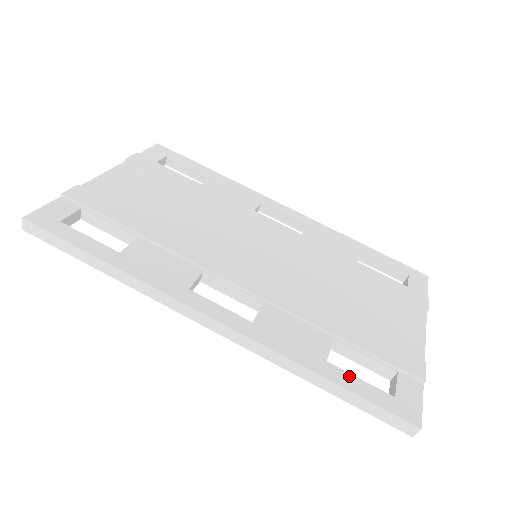
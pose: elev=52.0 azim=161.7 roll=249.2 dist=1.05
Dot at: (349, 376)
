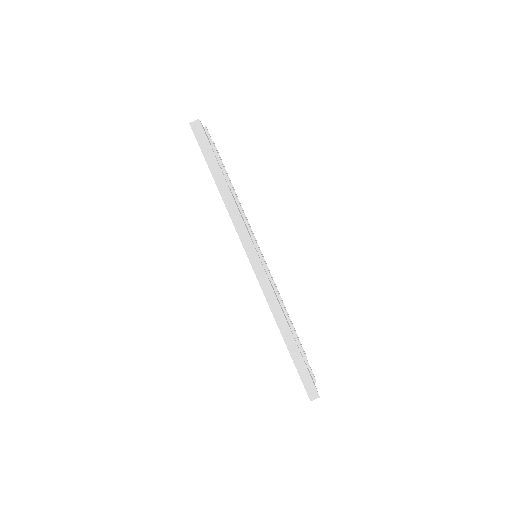
Dot at: occluded
